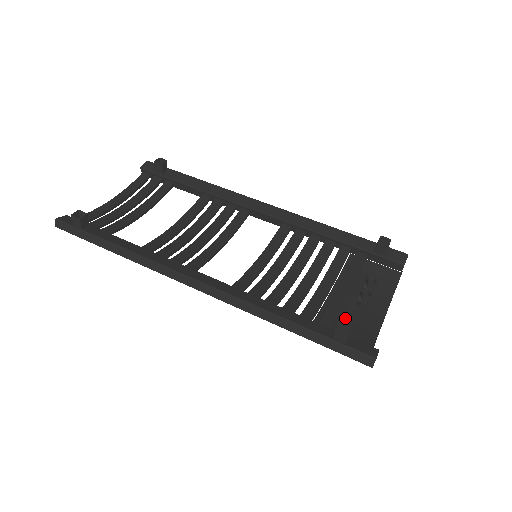
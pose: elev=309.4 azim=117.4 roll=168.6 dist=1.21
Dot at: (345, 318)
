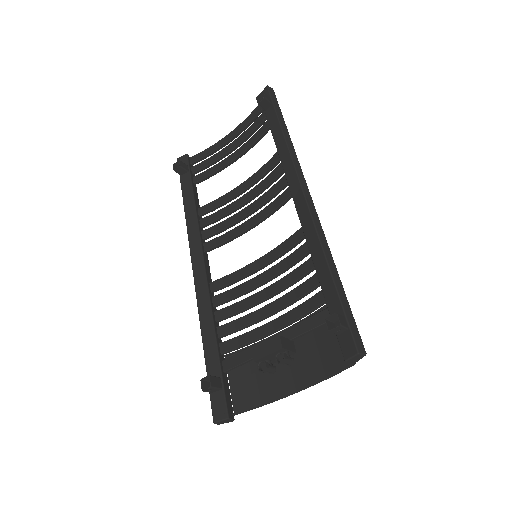
Dot at: occluded
